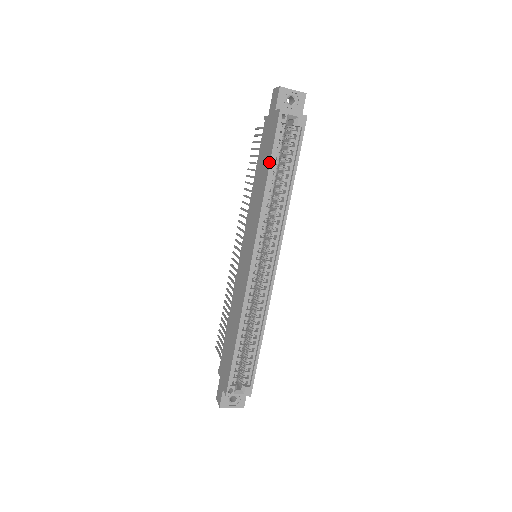
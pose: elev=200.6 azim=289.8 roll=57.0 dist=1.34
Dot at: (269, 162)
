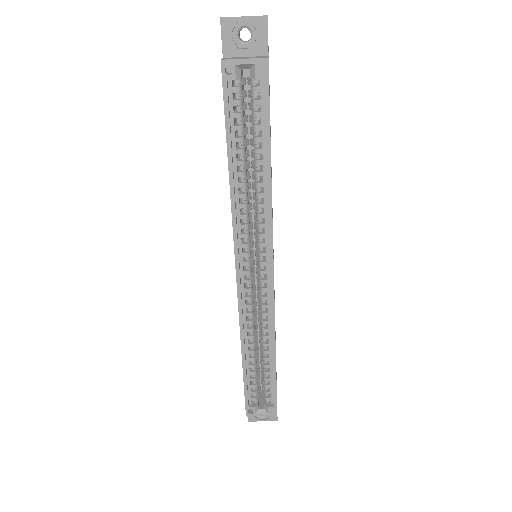
Dot at: occluded
